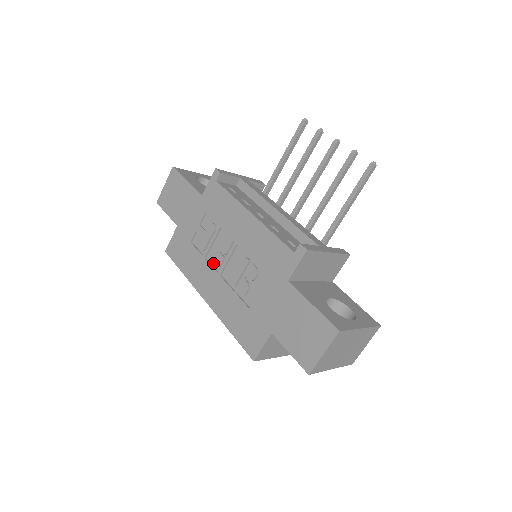
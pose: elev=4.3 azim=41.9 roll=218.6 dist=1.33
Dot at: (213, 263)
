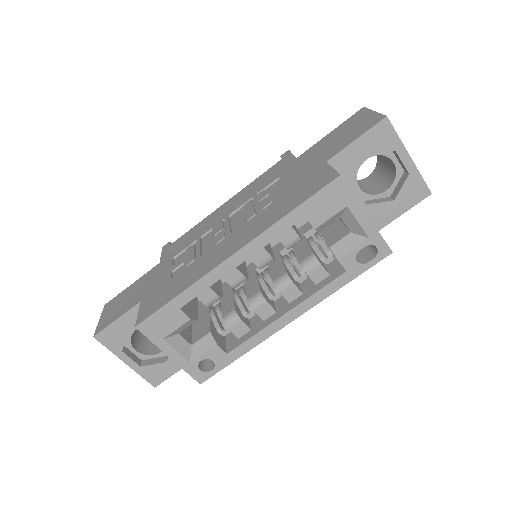
Dot at: (214, 247)
